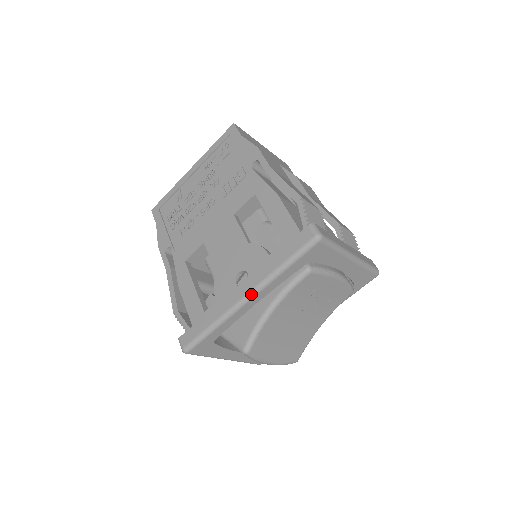
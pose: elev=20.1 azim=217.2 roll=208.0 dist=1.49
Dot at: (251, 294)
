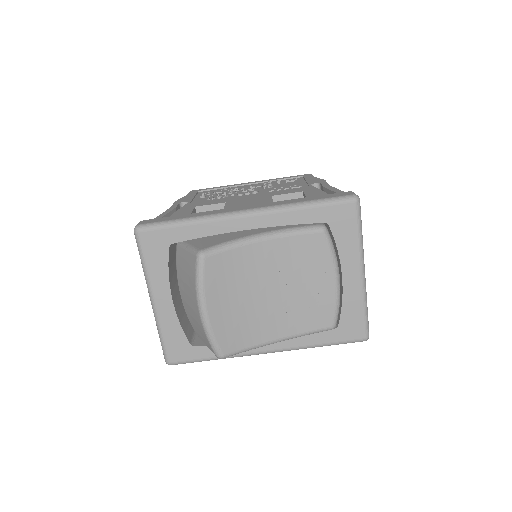
Dot at: (253, 210)
